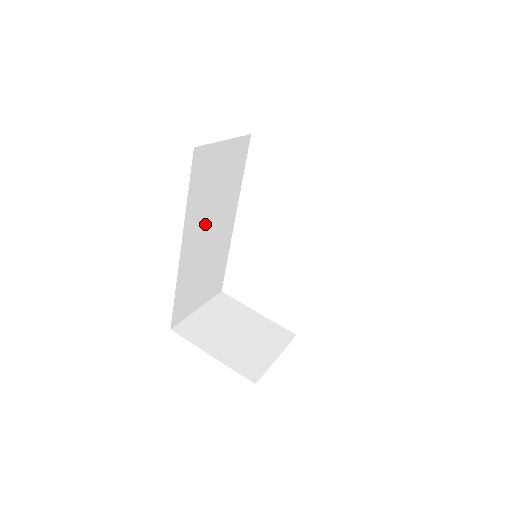
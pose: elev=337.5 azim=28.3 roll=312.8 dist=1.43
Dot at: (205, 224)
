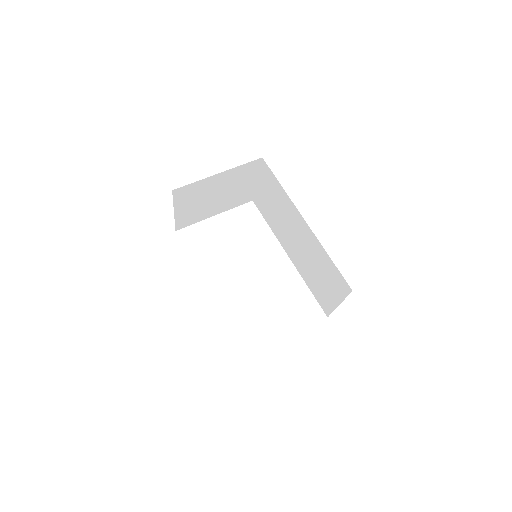
Dot at: occluded
